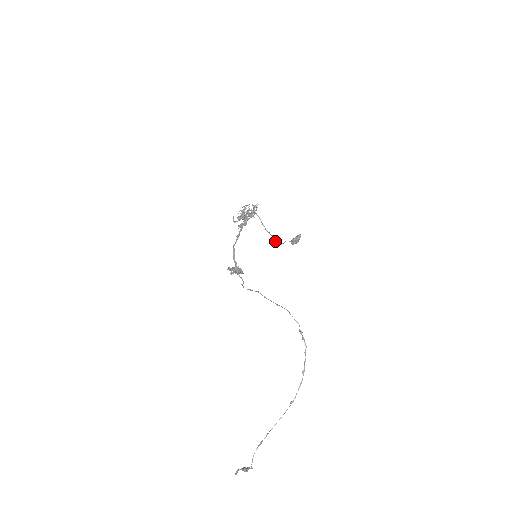
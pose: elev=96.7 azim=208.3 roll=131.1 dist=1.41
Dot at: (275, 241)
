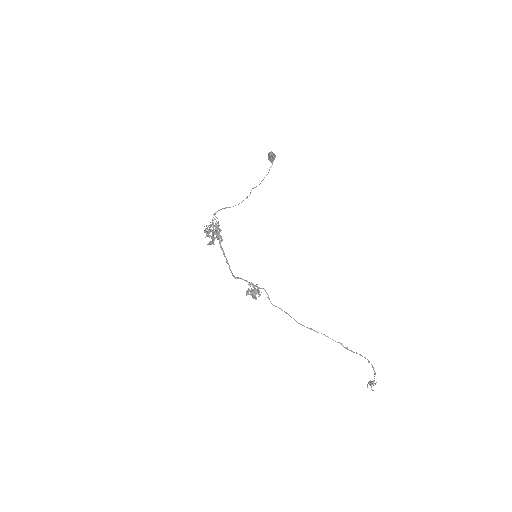
Dot at: (255, 187)
